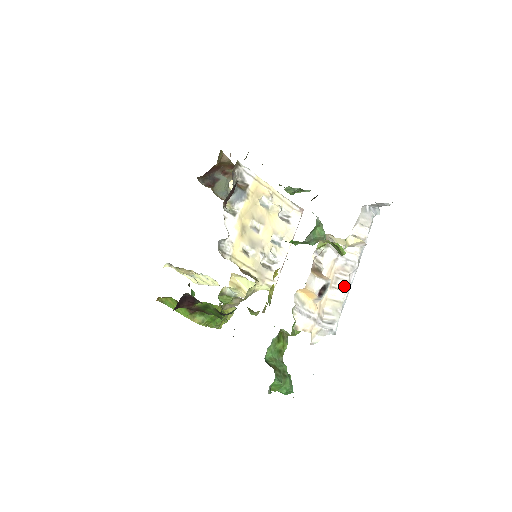
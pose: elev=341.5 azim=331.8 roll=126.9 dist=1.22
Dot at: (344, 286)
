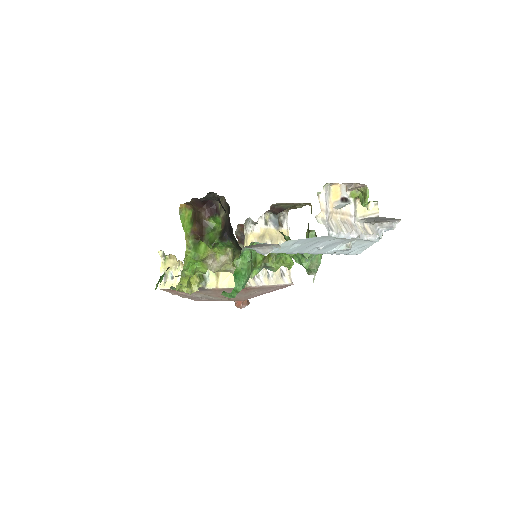
Dot at: (347, 229)
